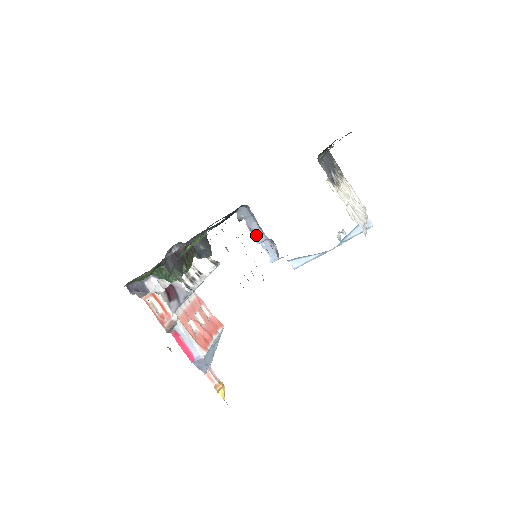
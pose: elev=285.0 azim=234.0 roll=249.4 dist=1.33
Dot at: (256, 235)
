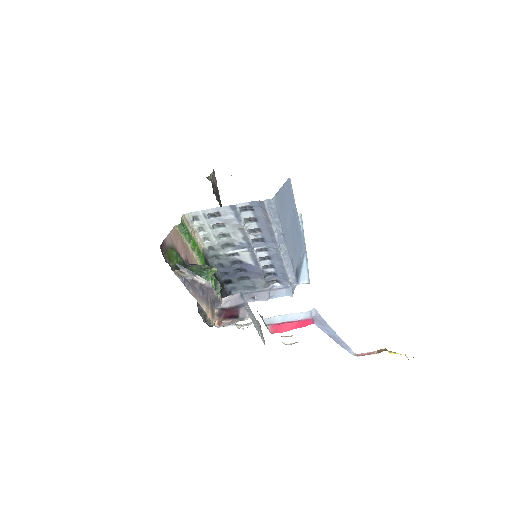
Dot at: (260, 298)
